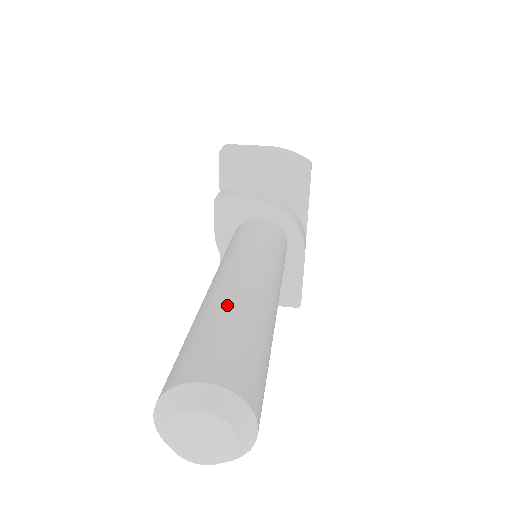
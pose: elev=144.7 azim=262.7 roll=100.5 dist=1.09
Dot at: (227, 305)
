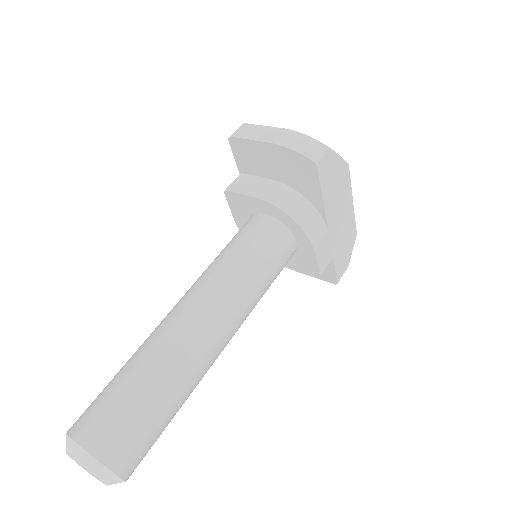
Dot at: (146, 355)
